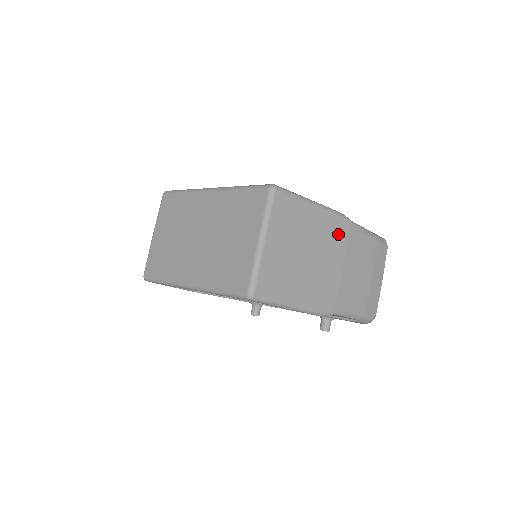
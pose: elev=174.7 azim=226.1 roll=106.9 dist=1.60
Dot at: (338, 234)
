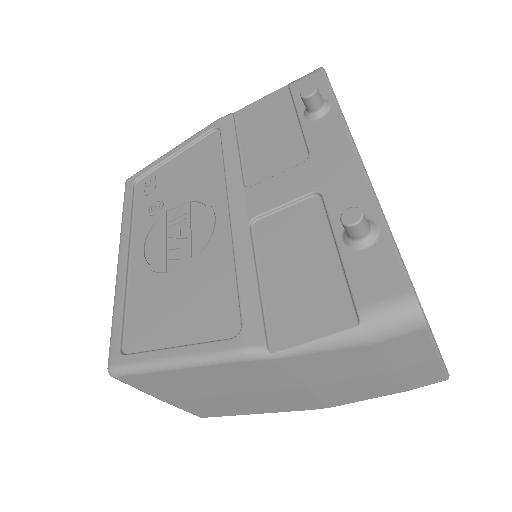
Dot at: (258, 372)
